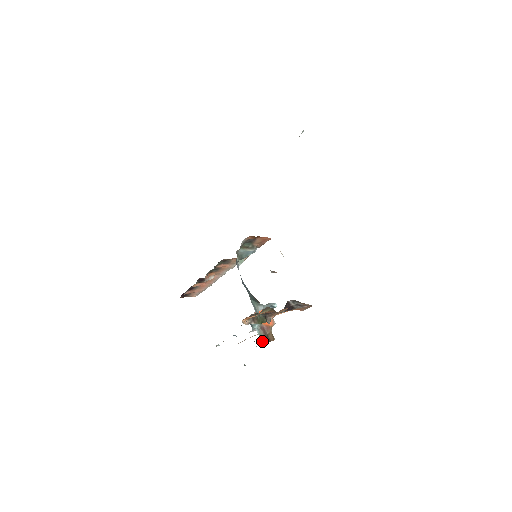
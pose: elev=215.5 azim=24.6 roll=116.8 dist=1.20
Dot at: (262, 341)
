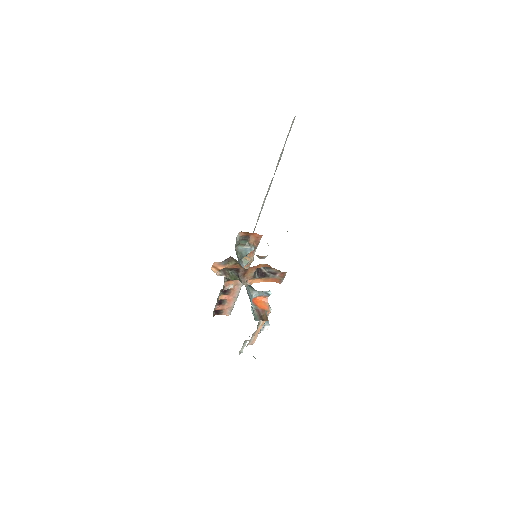
Dot at: (255, 319)
